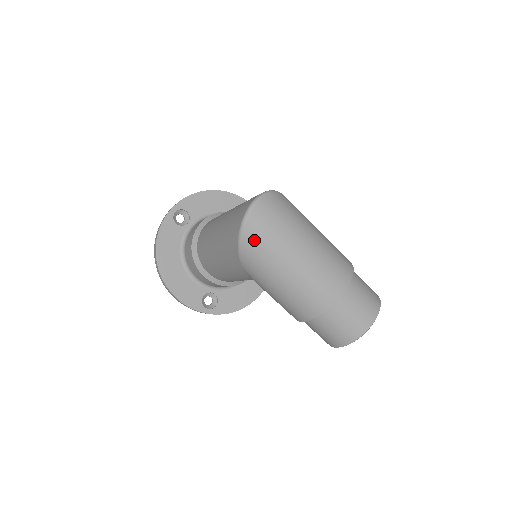
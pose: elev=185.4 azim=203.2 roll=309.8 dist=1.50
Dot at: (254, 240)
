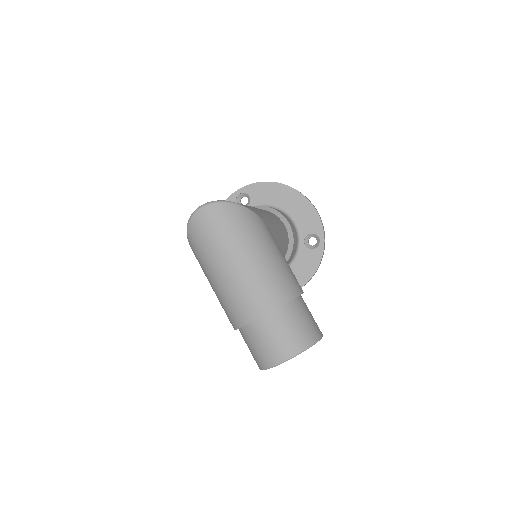
Dot at: (194, 240)
